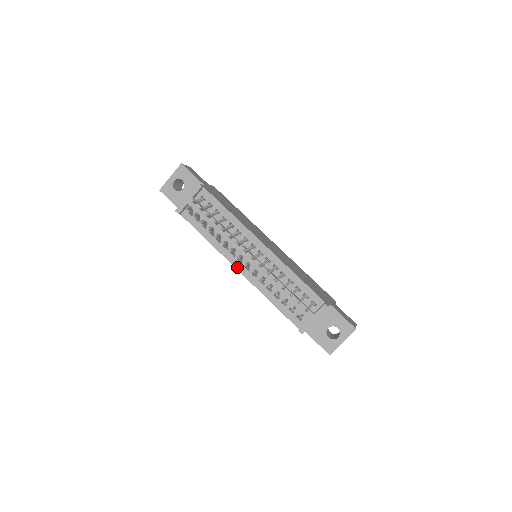
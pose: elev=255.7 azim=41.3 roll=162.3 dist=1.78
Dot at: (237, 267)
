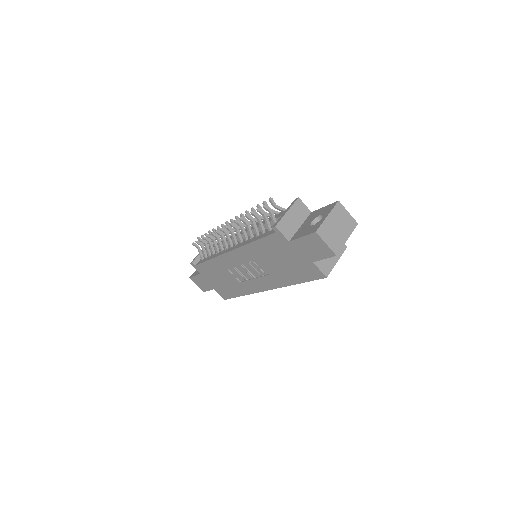
Dot at: (228, 251)
